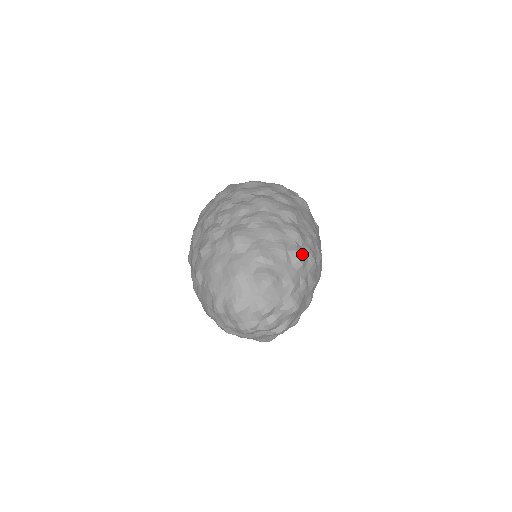
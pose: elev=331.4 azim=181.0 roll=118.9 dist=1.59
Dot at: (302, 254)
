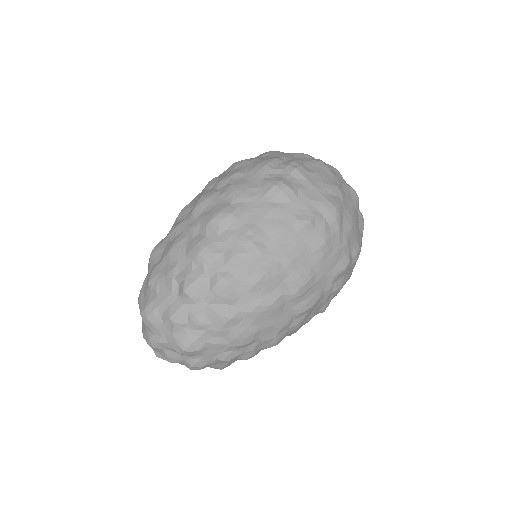
Dot at: (190, 283)
